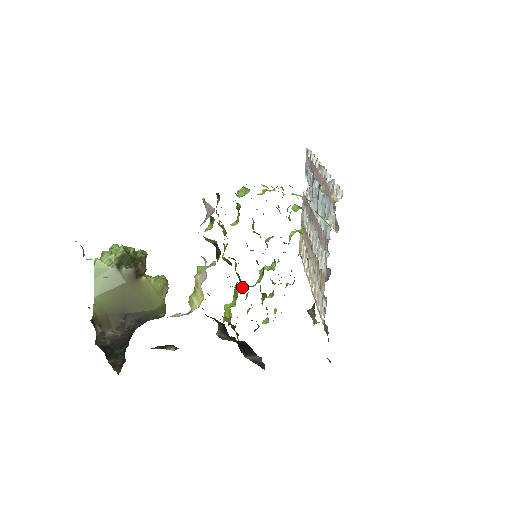
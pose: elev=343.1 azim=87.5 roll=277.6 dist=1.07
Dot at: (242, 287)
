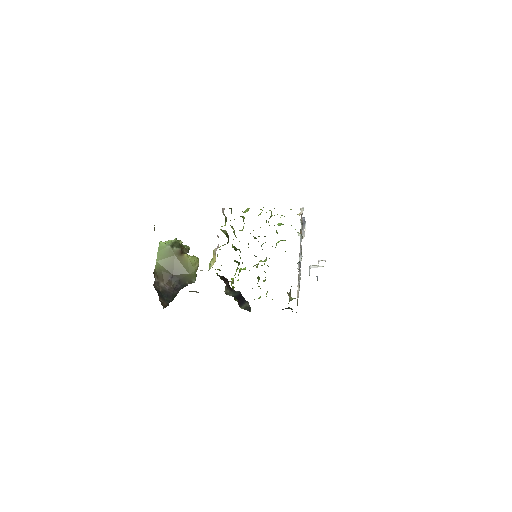
Dot at: (244, 269)
